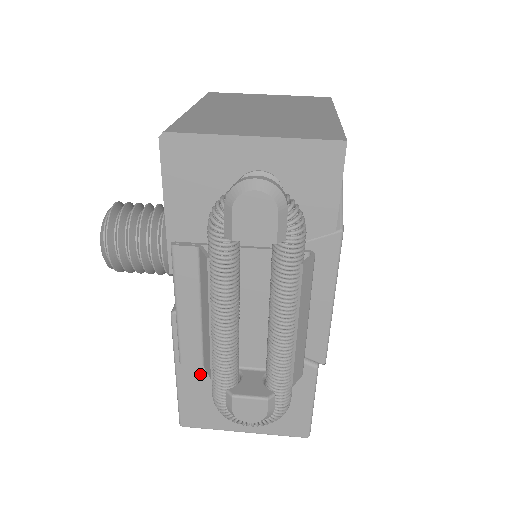
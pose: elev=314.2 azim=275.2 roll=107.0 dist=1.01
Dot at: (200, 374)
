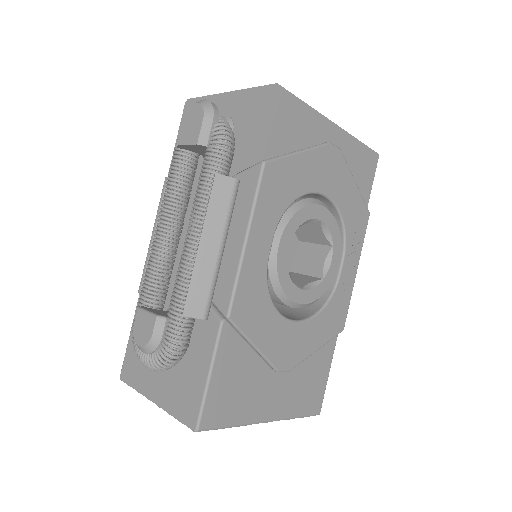
Dot at: occluded
